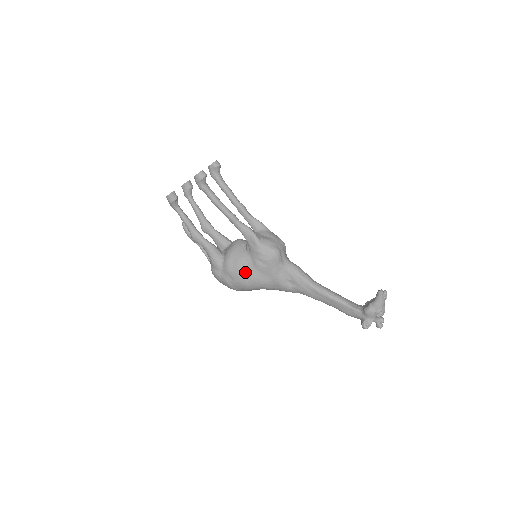
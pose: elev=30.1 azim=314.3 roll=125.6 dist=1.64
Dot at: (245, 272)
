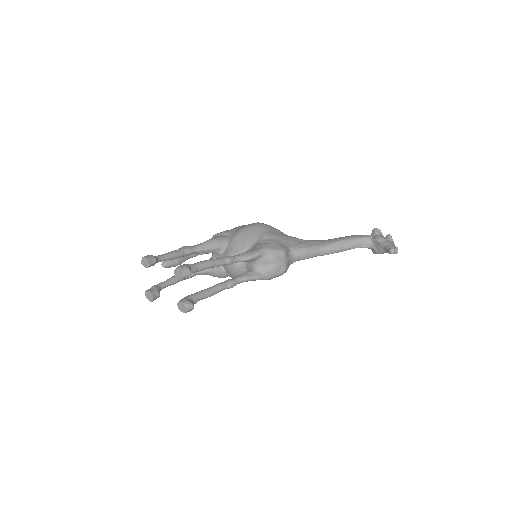
Dot at: occluded
